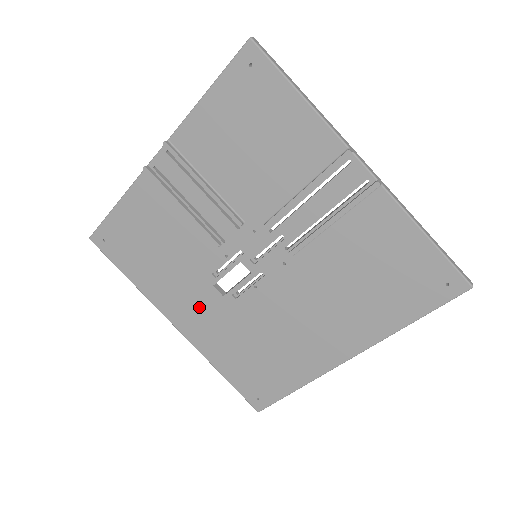
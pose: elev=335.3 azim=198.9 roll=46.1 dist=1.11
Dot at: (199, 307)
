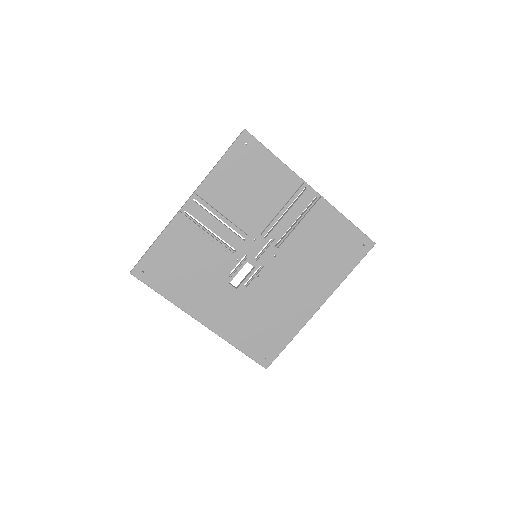
Dot at: (219, 302)
